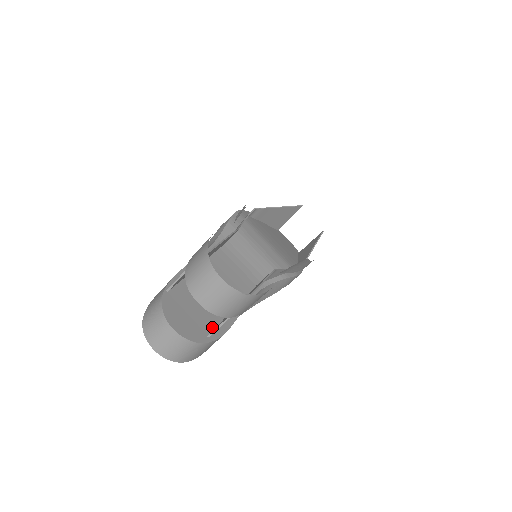
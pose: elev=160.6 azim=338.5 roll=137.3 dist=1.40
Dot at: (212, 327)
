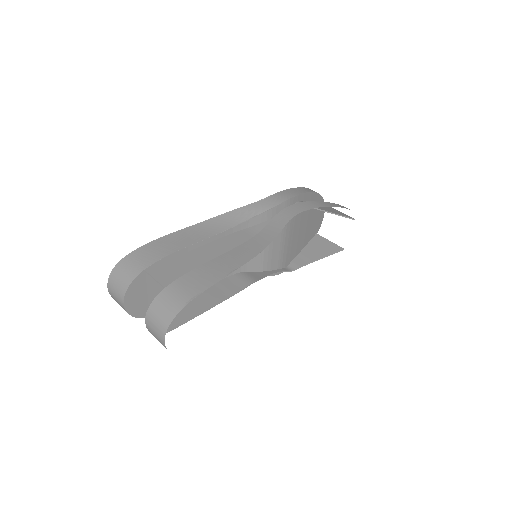
Dot at: occluded
